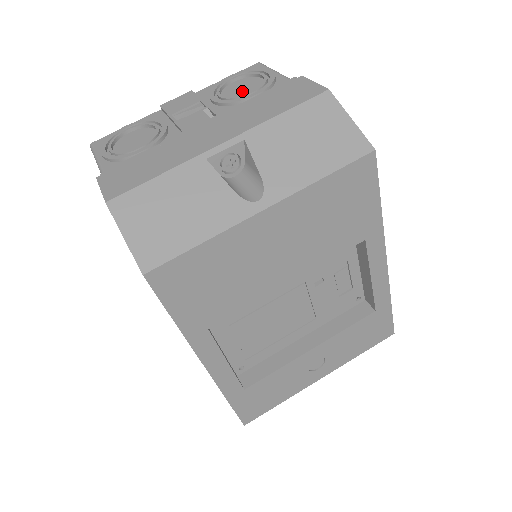
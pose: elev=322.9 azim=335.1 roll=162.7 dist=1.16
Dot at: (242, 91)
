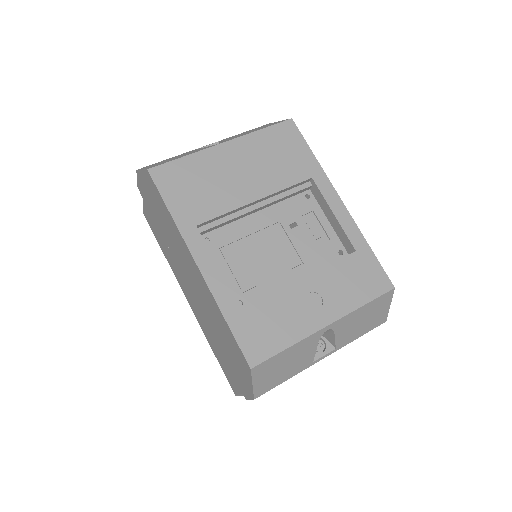
Dot at: occluded
